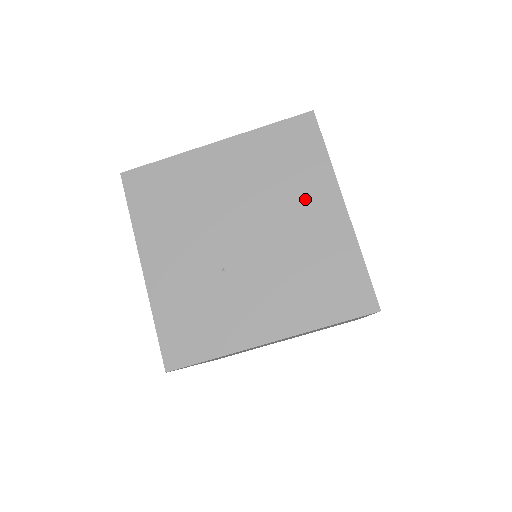
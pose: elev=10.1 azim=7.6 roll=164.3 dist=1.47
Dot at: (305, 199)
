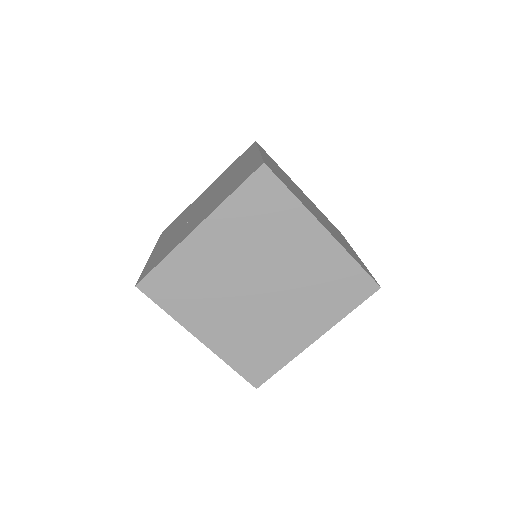
Dot at: occluded
